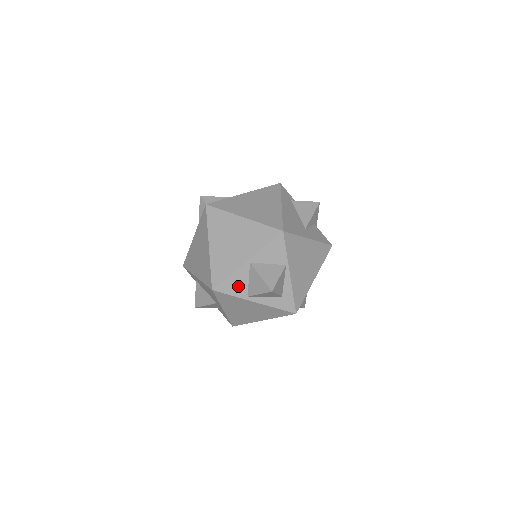
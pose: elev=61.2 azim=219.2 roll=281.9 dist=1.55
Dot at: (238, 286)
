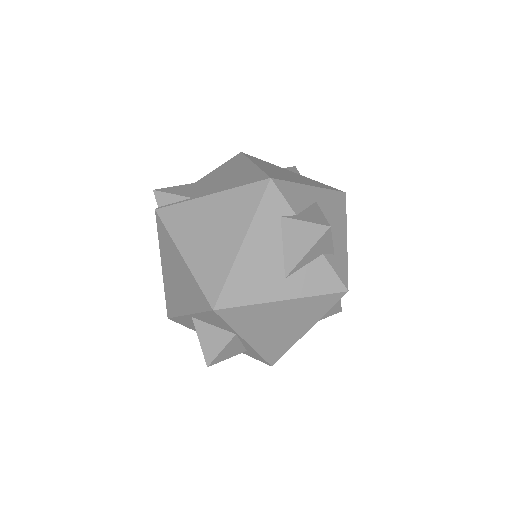
Dot at: (192, 326)
